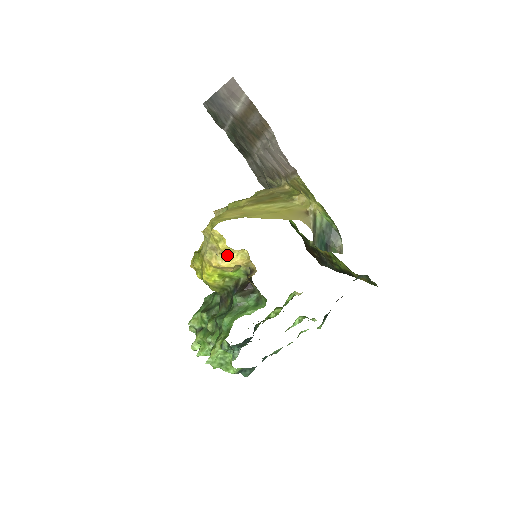
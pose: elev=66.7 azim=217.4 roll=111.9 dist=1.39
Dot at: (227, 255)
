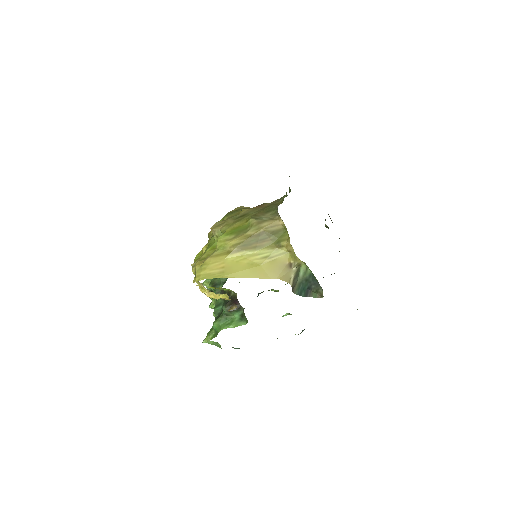
Dot at: (211, 292)
